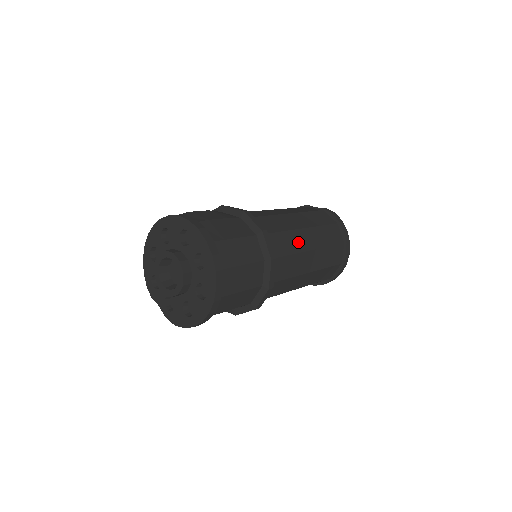
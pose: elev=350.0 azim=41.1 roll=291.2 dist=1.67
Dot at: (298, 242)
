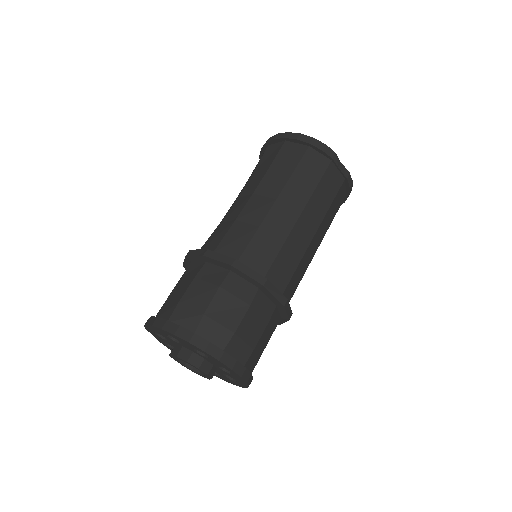
Dot at: occluded
